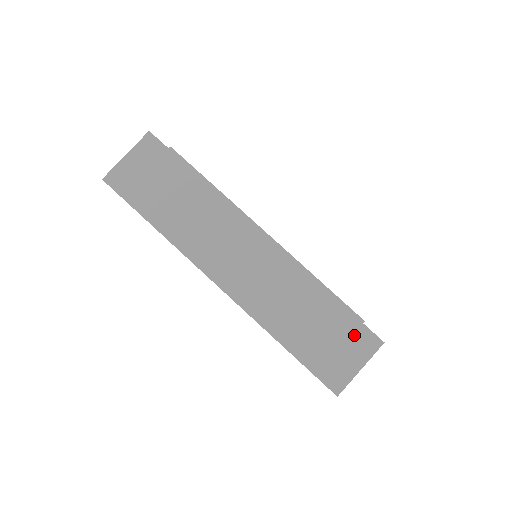
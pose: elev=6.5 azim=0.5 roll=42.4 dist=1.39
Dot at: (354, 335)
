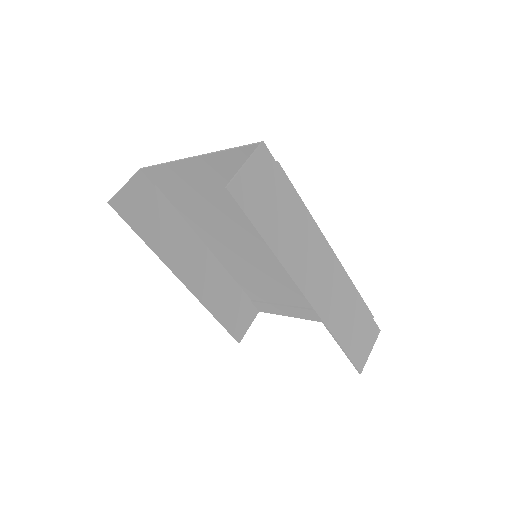
Dot at: (369, 328)
